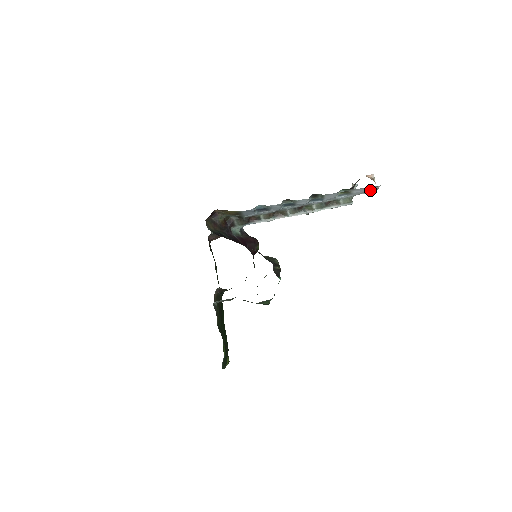
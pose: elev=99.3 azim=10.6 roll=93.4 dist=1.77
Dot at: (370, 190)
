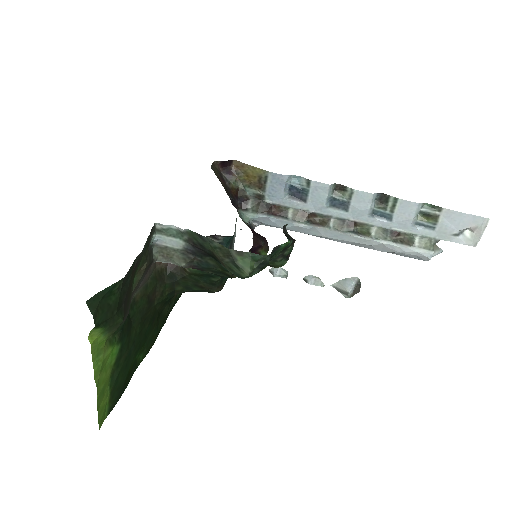
Dot at: (467, 237)
